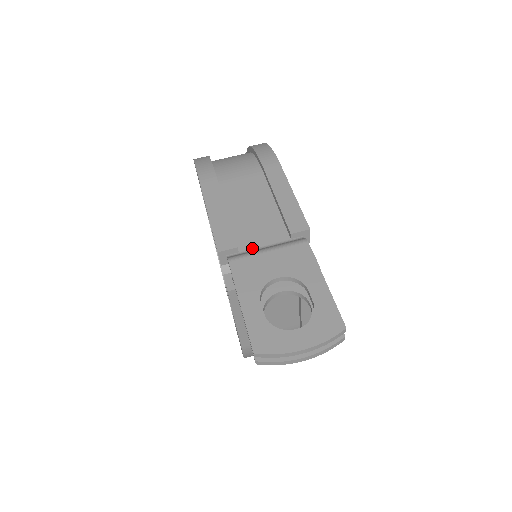
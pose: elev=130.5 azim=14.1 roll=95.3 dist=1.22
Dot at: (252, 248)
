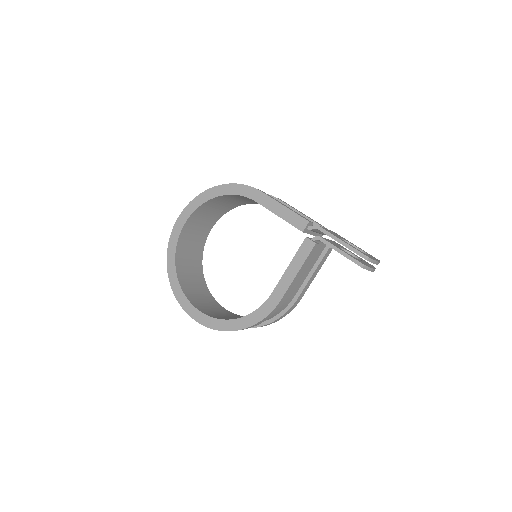
Dot at: occluded
